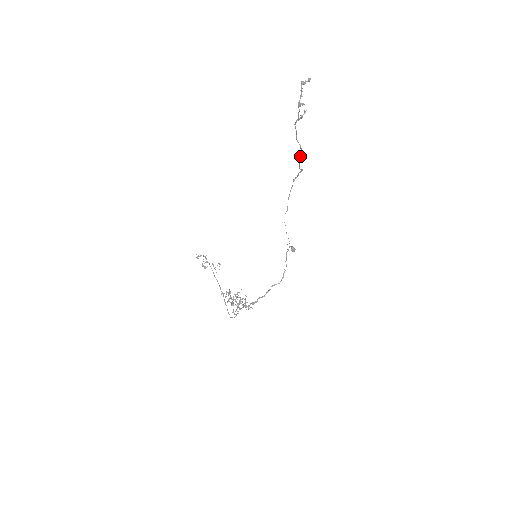
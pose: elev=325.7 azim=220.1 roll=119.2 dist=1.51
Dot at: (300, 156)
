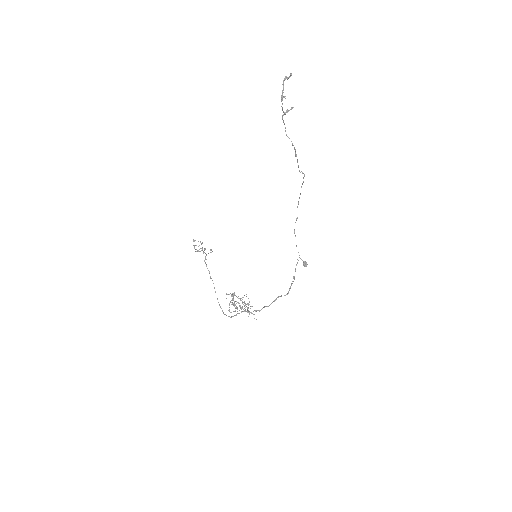
Dot at: (295, 155)
